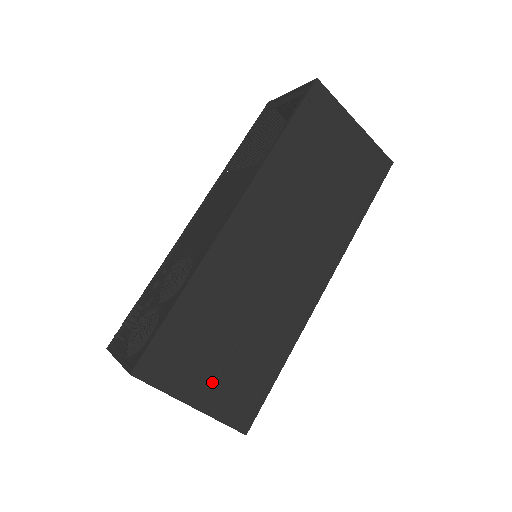
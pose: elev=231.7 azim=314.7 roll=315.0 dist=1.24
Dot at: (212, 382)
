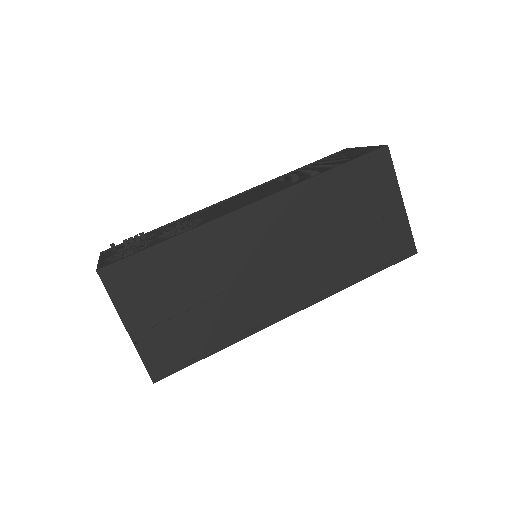
Dot at: (153, 321)
